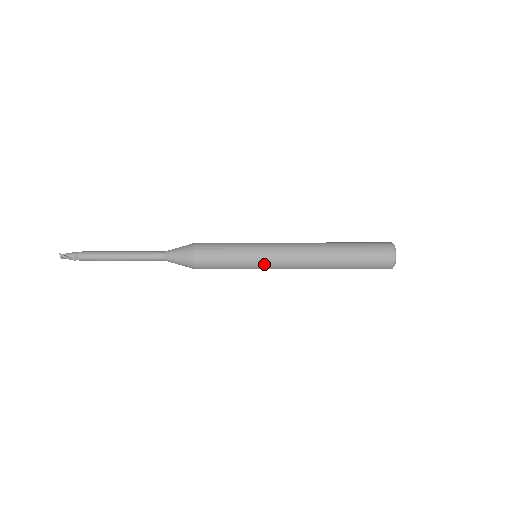
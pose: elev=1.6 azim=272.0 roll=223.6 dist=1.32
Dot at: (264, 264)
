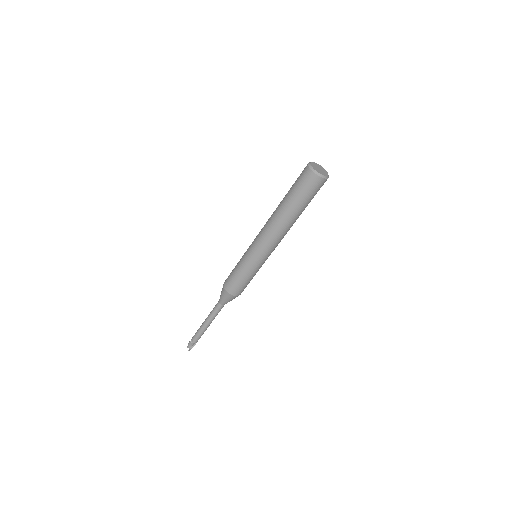
Dot at: (250, 246)
